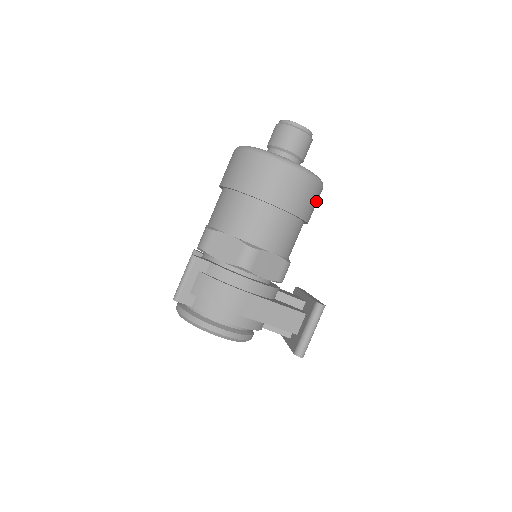
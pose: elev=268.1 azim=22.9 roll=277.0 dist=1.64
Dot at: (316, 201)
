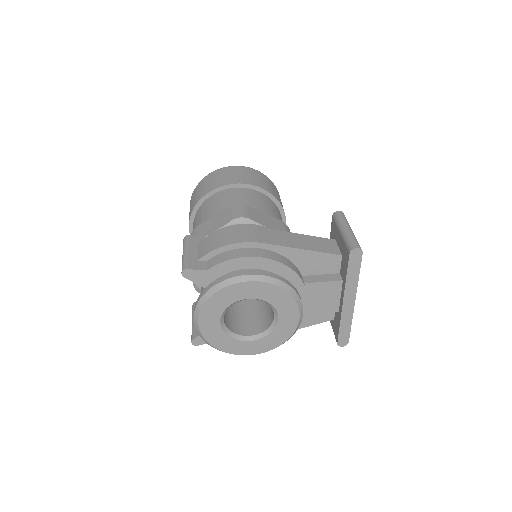
Dot at: (279, 197)
